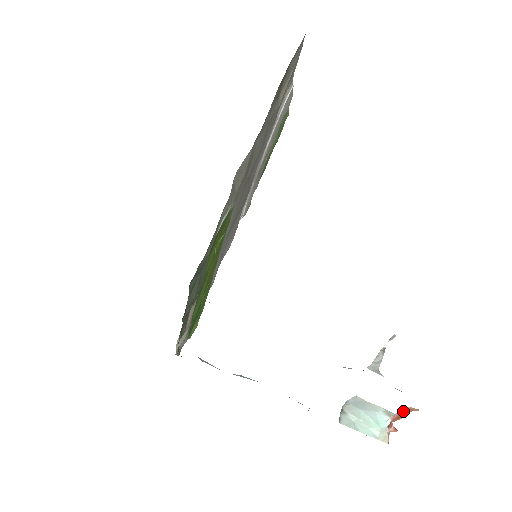
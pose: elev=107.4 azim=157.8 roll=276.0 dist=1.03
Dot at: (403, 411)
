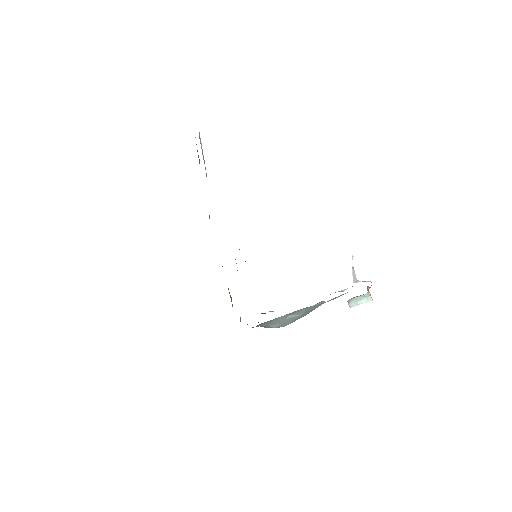
Dot at: occluded
